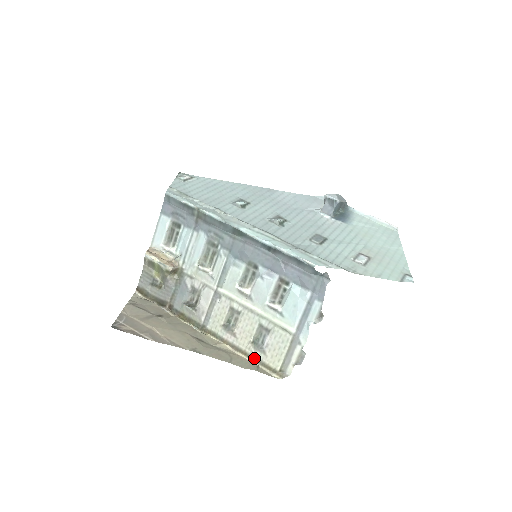
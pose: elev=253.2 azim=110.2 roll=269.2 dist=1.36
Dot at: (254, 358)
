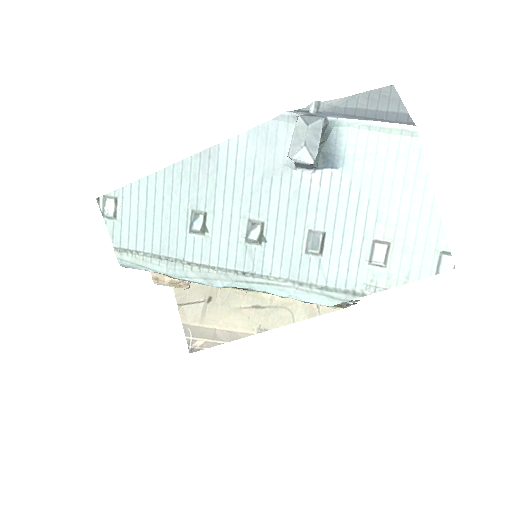
Dot at: occluded
